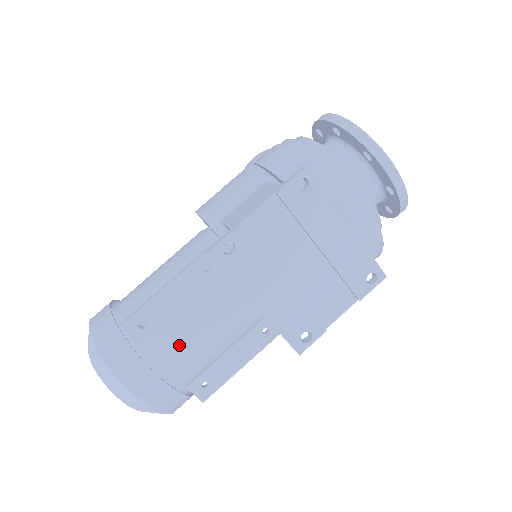
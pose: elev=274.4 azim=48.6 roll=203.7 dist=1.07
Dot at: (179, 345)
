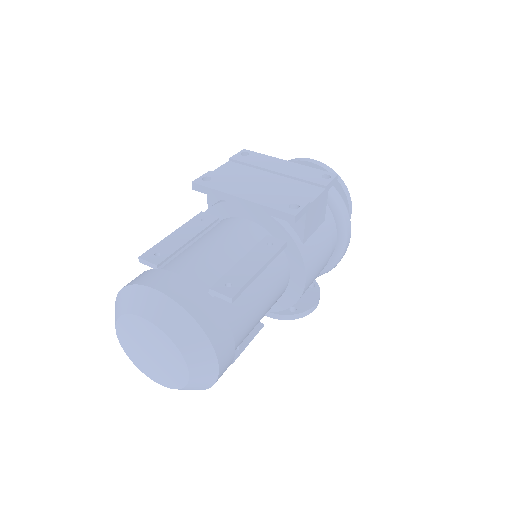
Dot at: (193, 259)
